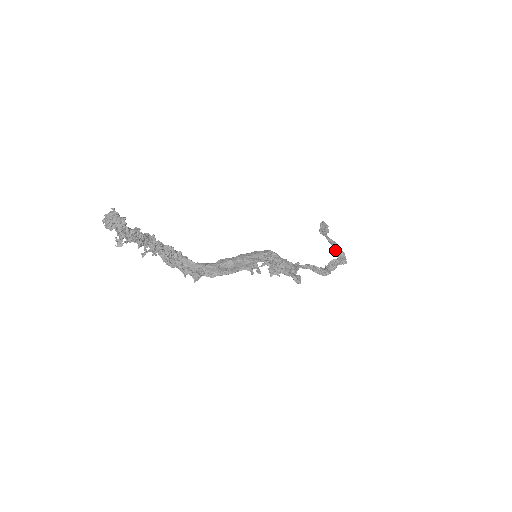
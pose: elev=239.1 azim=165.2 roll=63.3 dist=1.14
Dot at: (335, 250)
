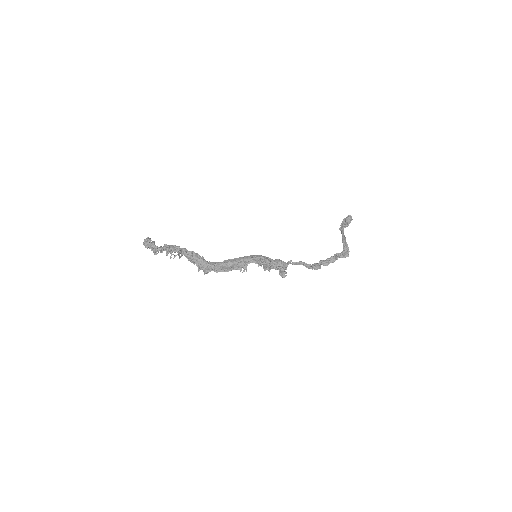
Dot at: (343, 244)
